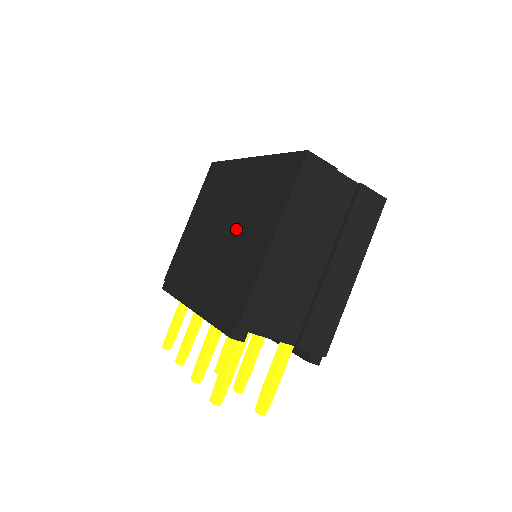
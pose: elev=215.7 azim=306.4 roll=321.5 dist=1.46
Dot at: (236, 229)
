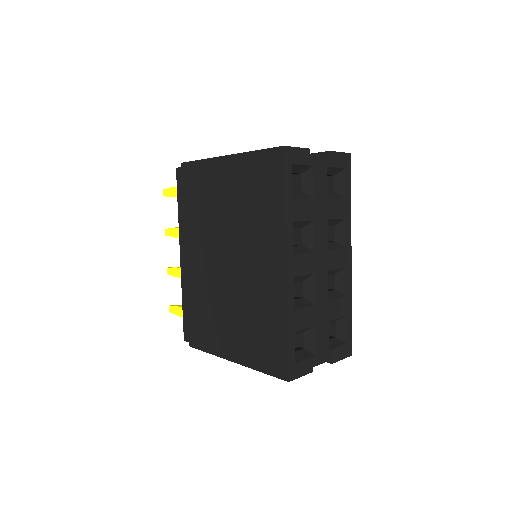
Dot at: (231, 294)
